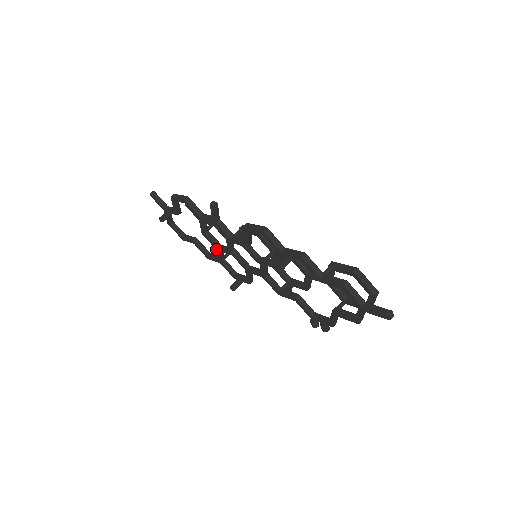
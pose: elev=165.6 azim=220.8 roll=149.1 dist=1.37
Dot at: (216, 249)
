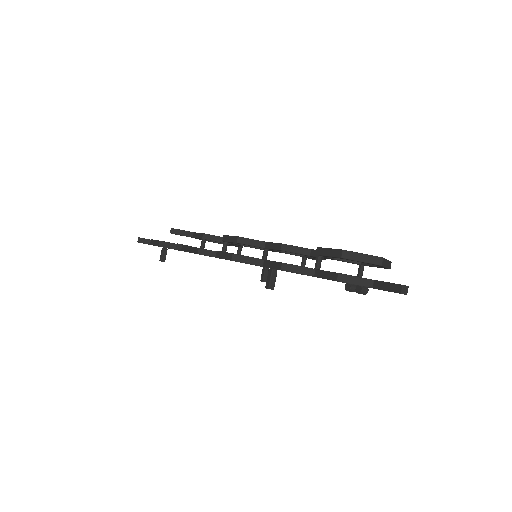
Dot at: occluded
